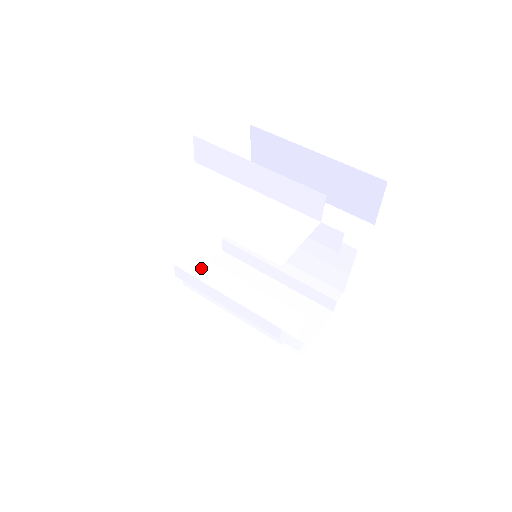
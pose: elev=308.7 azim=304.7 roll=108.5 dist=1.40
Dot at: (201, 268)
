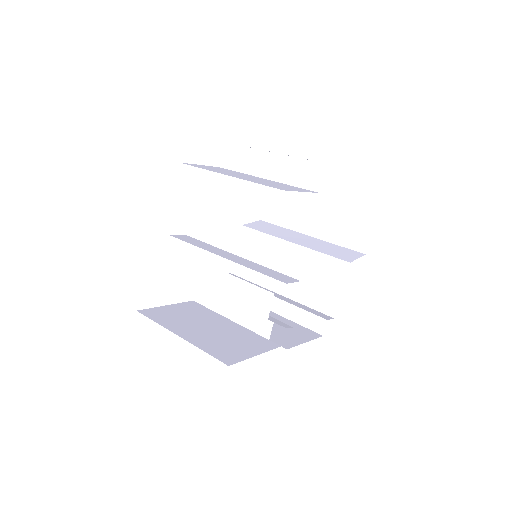
Dot at: (205, 246)
